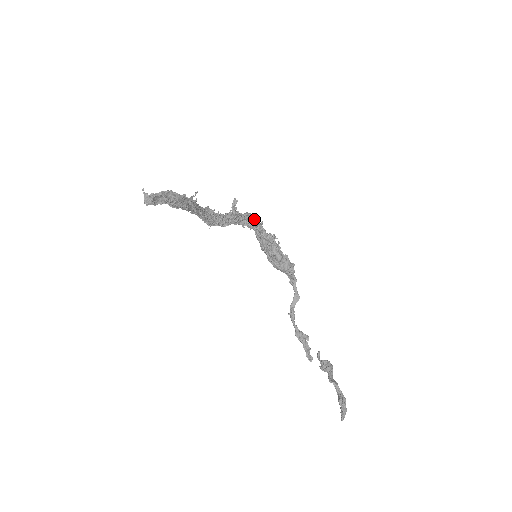
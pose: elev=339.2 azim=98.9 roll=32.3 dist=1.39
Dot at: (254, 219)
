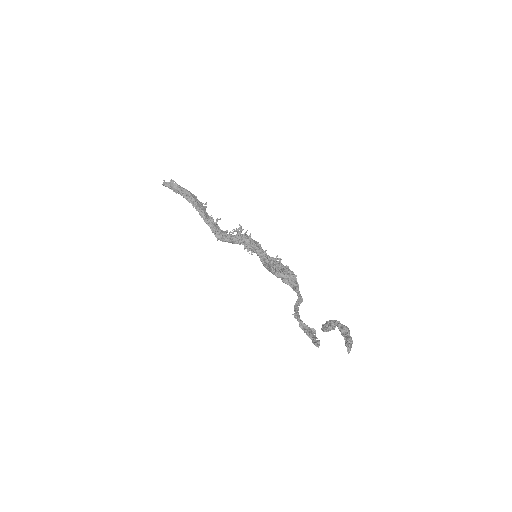
Dot at: (258, 244)
